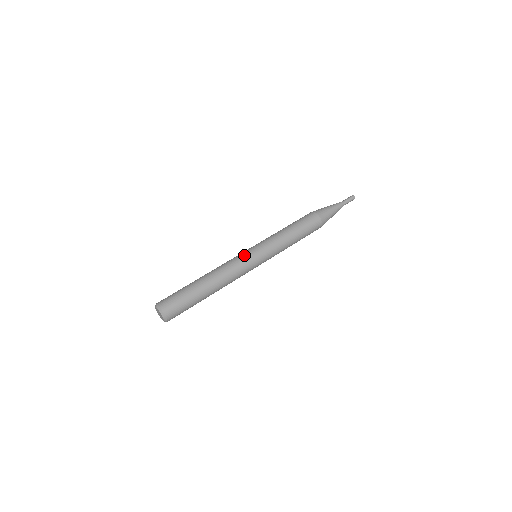
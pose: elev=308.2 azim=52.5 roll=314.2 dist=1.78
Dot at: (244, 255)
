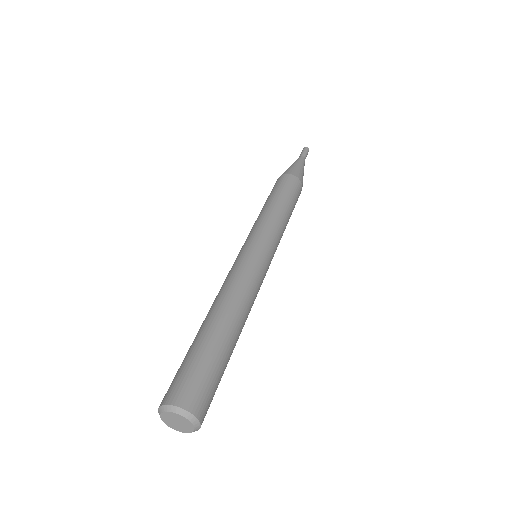
Dot at: (235, 260)
